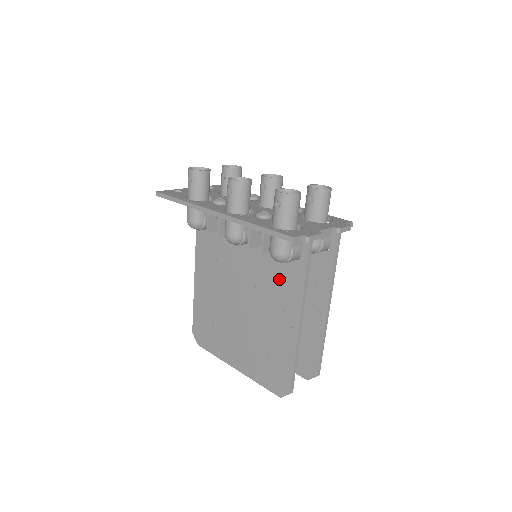
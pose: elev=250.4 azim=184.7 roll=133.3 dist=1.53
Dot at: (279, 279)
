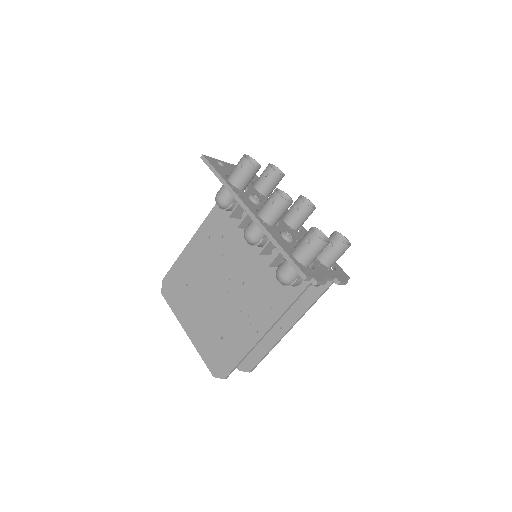
Dot at: (268, 290)
